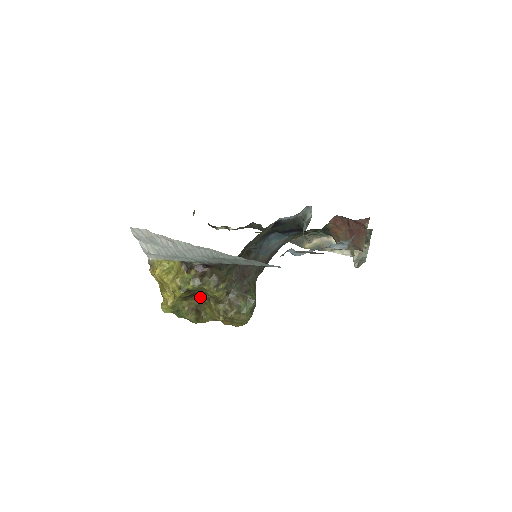
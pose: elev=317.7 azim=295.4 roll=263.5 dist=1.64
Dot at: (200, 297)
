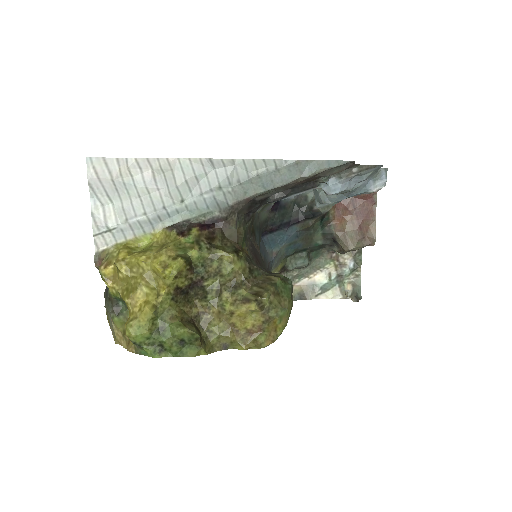
Dot at: (197, 301)
